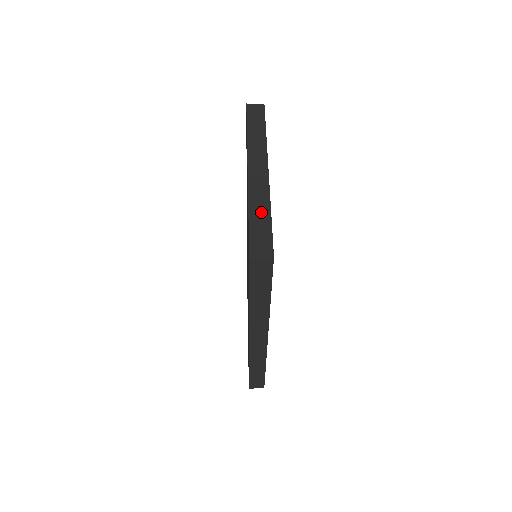
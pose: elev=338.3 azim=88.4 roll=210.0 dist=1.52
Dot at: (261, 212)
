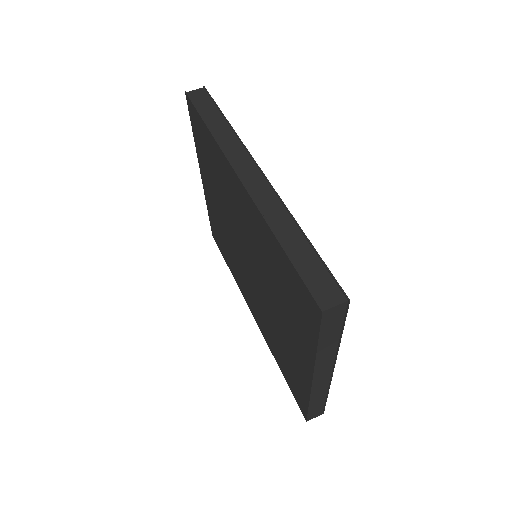
Dot at: (319, 399)
